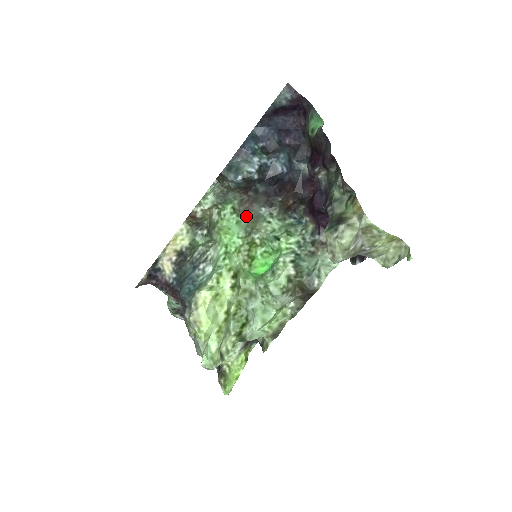
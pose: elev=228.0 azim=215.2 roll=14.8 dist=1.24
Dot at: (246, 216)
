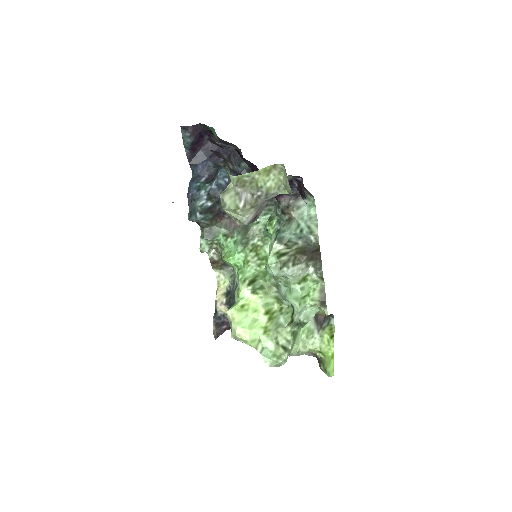
Dot at: (238, 233)
